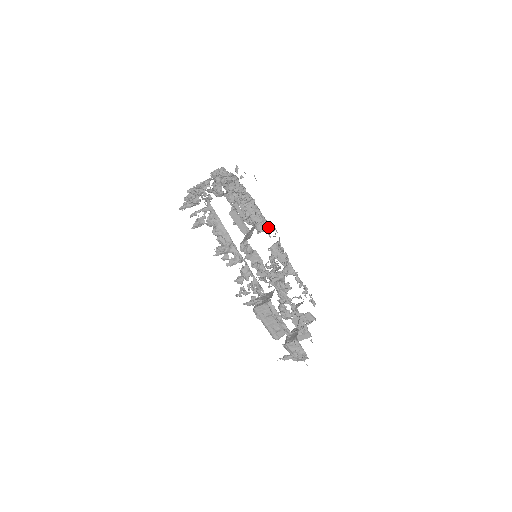
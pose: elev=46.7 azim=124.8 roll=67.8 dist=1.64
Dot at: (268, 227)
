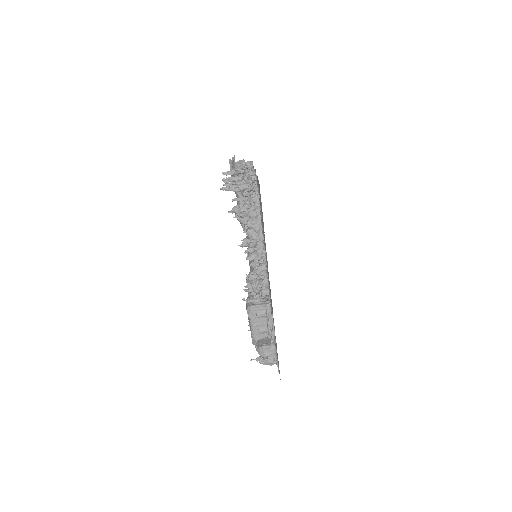
Dot at: occluded
